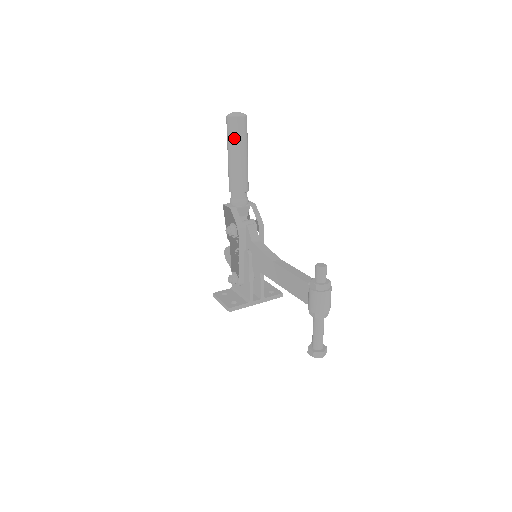
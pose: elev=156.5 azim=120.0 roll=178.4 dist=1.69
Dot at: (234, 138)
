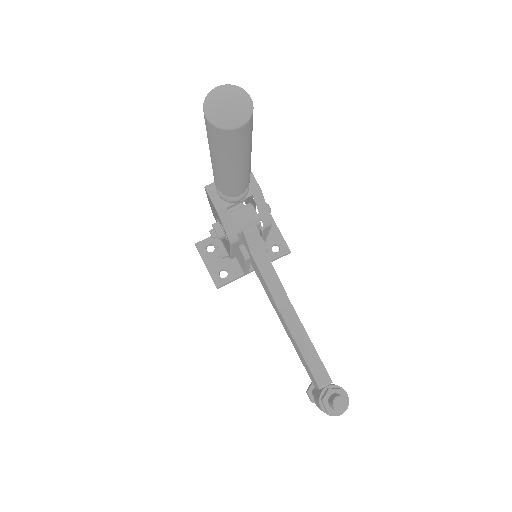
Dot at: (222, 151)
